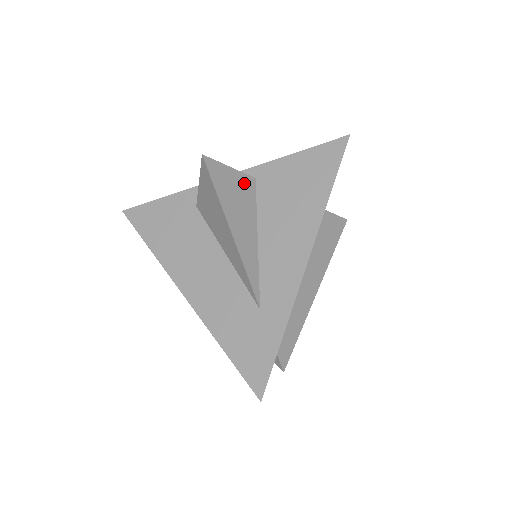
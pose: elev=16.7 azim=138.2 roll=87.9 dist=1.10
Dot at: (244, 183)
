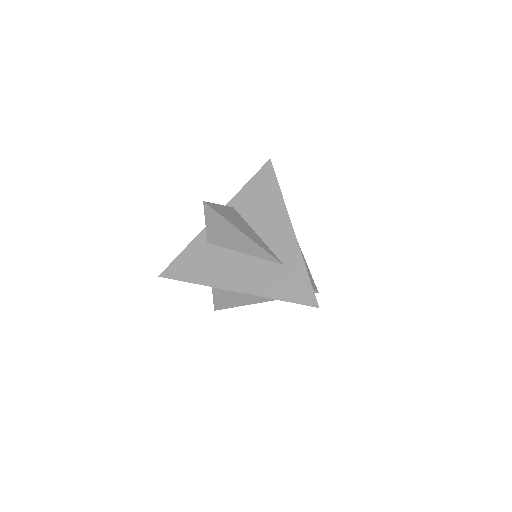
Dot at: (230, 210)
